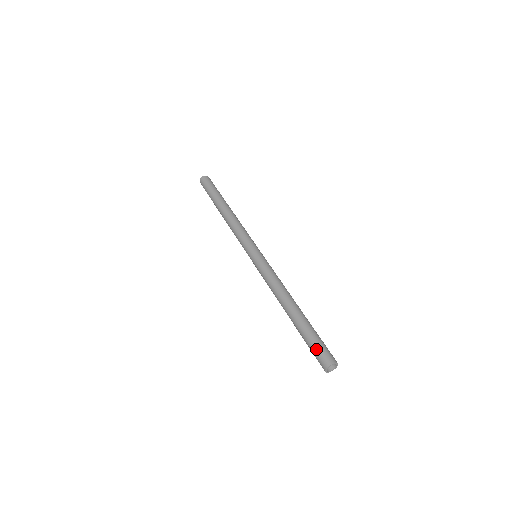
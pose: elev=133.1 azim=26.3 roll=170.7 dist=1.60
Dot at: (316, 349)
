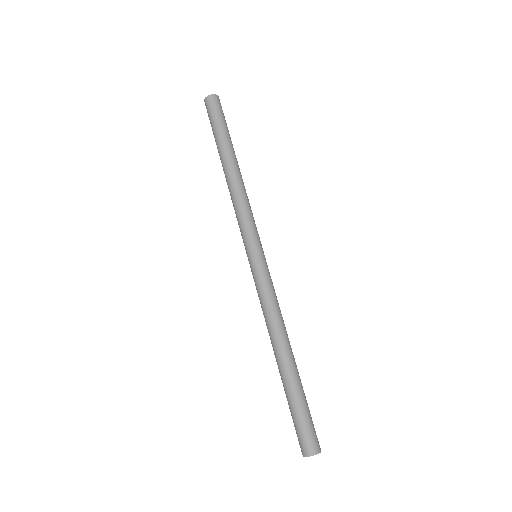
Dot at: (299, 427)
